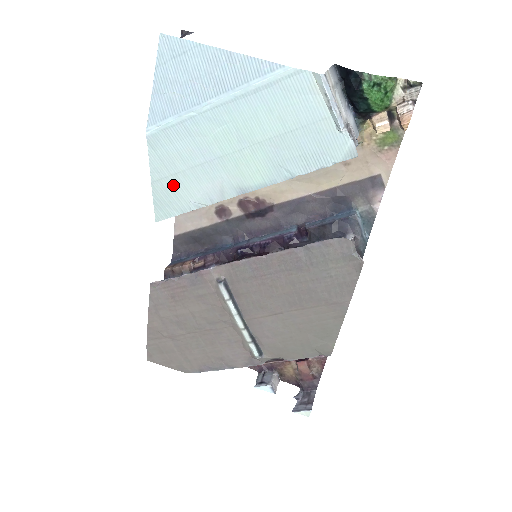
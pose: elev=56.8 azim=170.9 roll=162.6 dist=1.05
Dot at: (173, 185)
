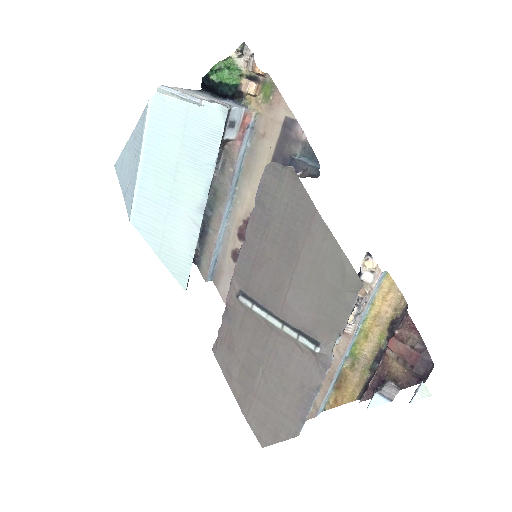
Dot at: (169, 247)
